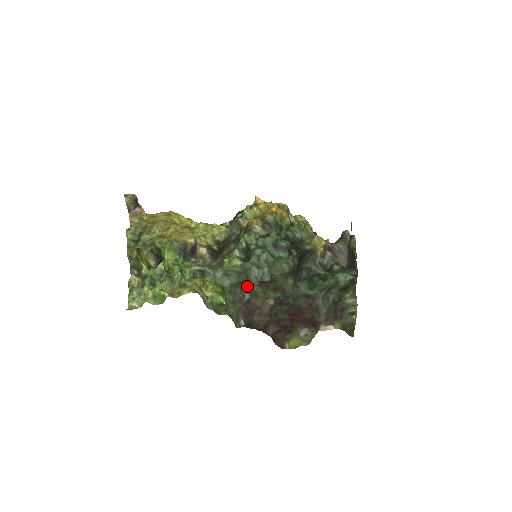
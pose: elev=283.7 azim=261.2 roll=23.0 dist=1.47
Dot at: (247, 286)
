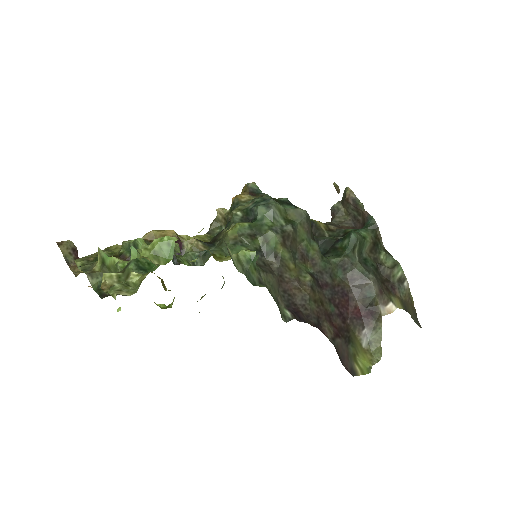
Dot at: (269, 253)
